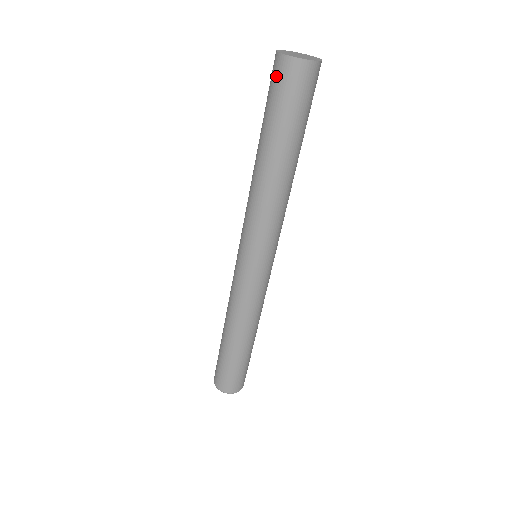
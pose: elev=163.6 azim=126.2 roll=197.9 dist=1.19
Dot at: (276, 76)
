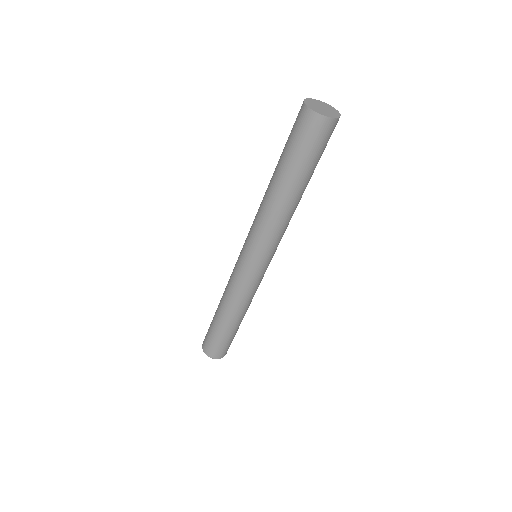
Dot at: (298, 121)
